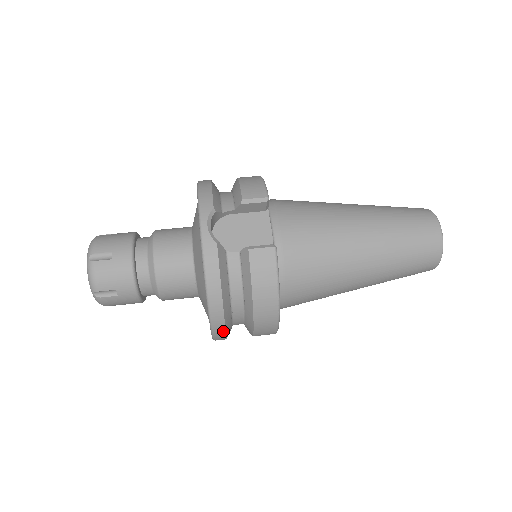
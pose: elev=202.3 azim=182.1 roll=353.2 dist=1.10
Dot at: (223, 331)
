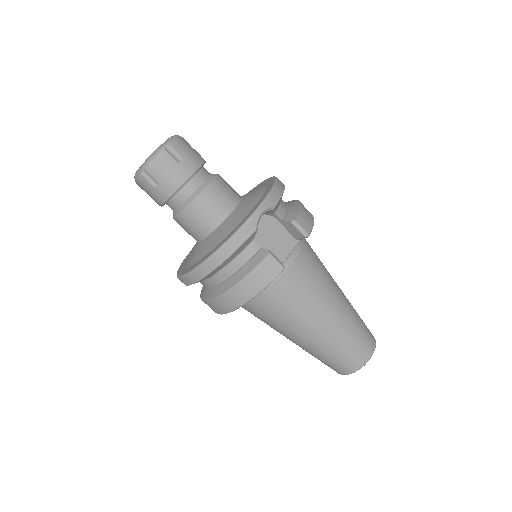
Dot at: (195, 280)
